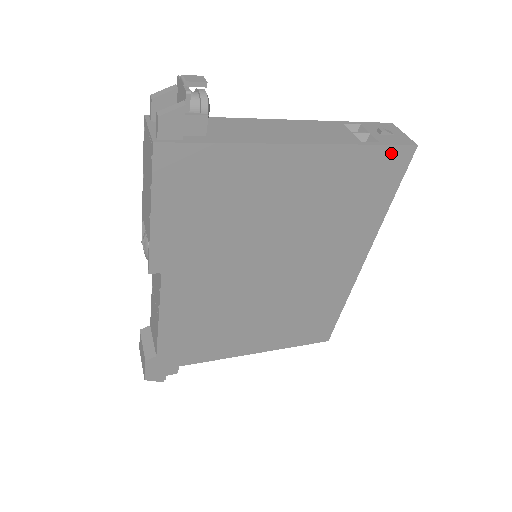
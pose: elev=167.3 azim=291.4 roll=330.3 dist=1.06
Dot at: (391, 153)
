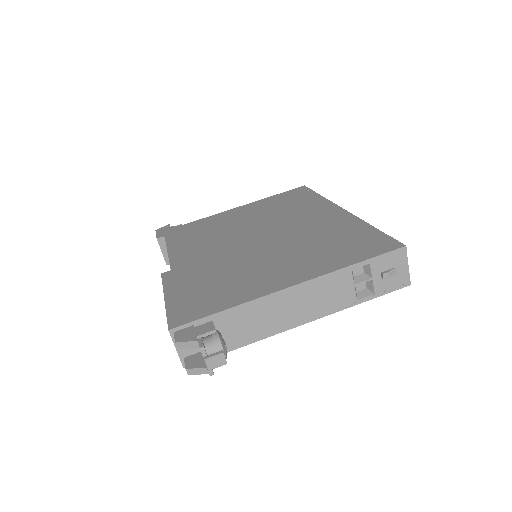
Dot at: occluded
